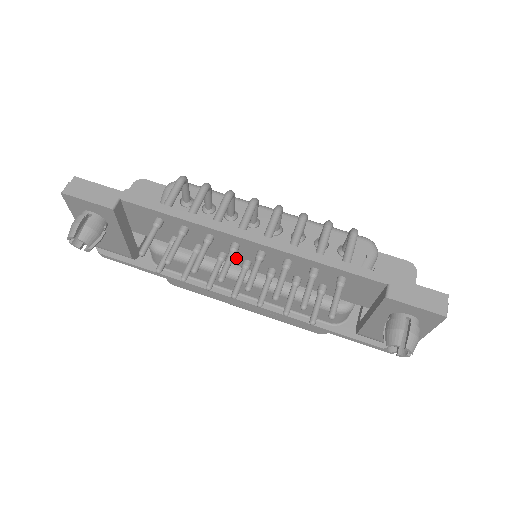
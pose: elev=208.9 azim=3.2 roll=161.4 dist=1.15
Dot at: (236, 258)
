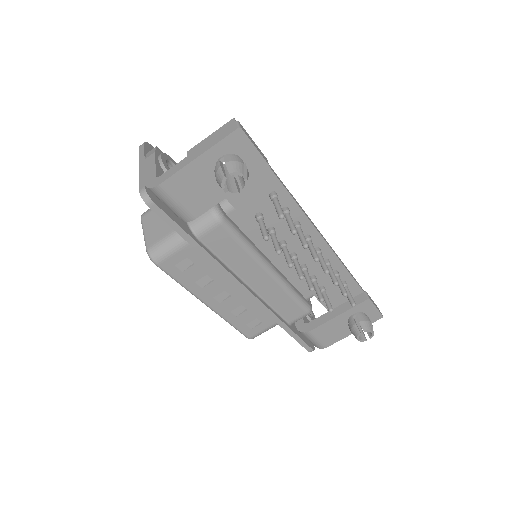
Dot at: (288, 249)
